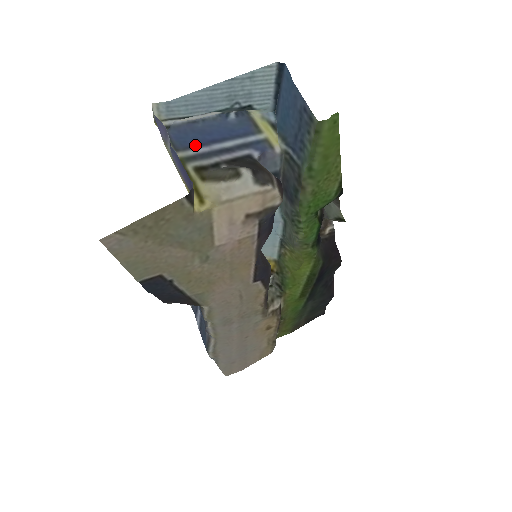
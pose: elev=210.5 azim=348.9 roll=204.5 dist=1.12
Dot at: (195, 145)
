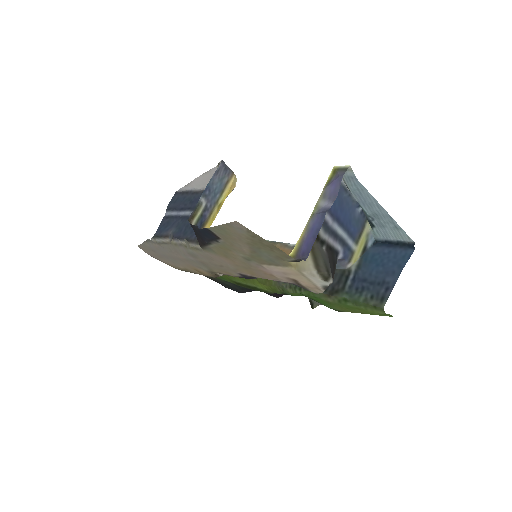
Dot at: (330, 210)
